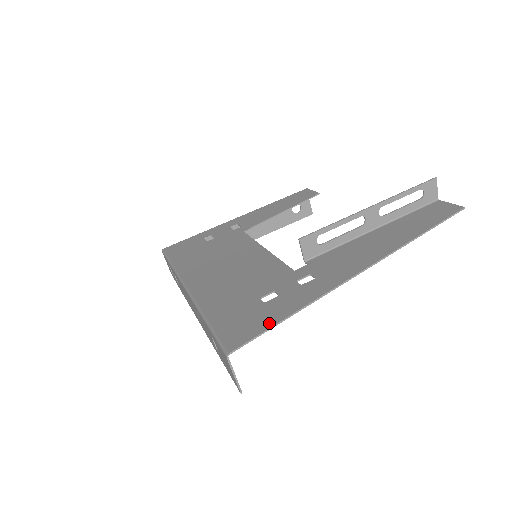
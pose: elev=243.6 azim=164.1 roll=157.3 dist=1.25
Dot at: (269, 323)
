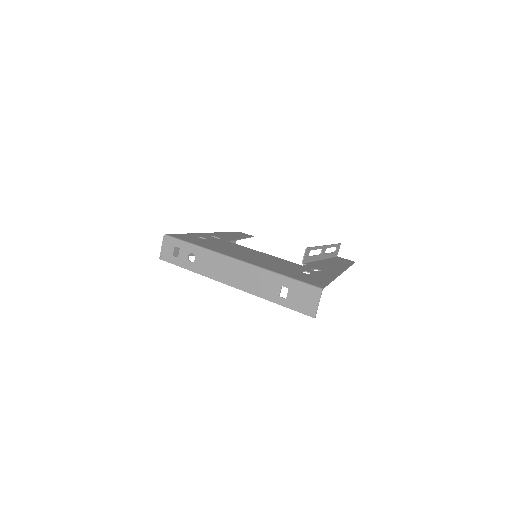
Dot at: (326, 281)
